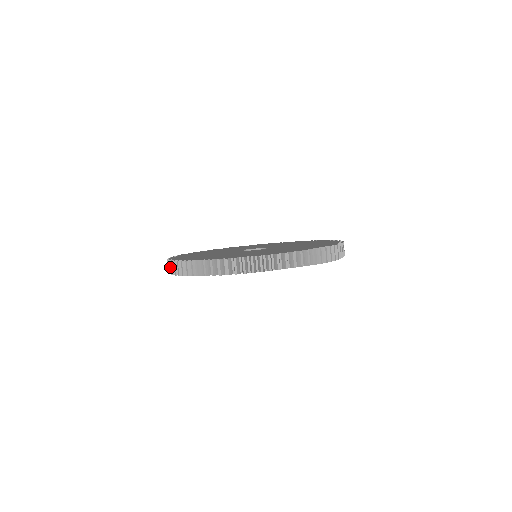
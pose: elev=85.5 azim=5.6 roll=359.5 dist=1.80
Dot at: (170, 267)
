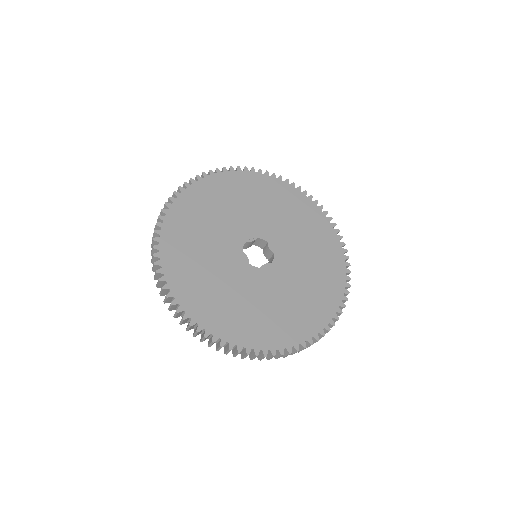
Dot at: (189, 329)
